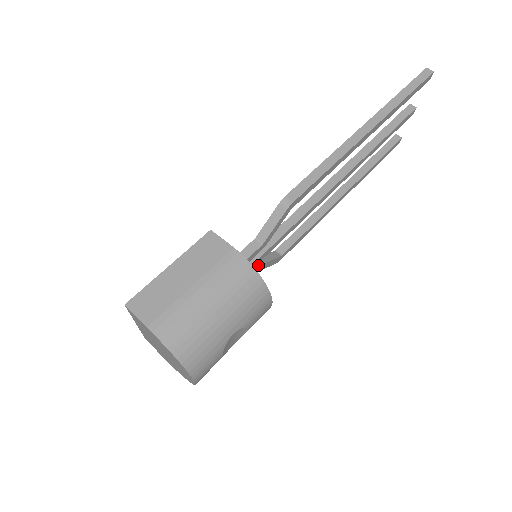
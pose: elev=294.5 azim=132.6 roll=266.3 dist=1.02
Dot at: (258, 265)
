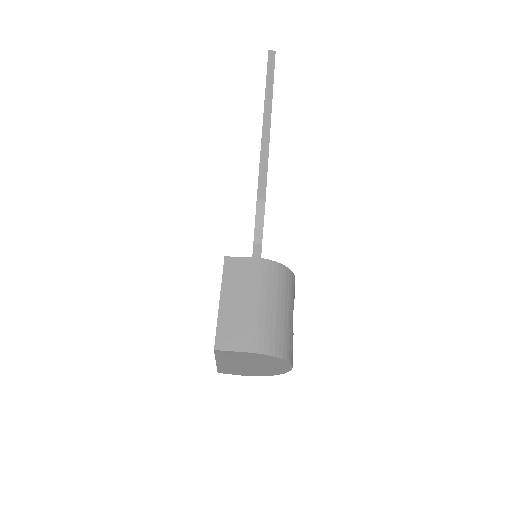
Dot at: occluded
